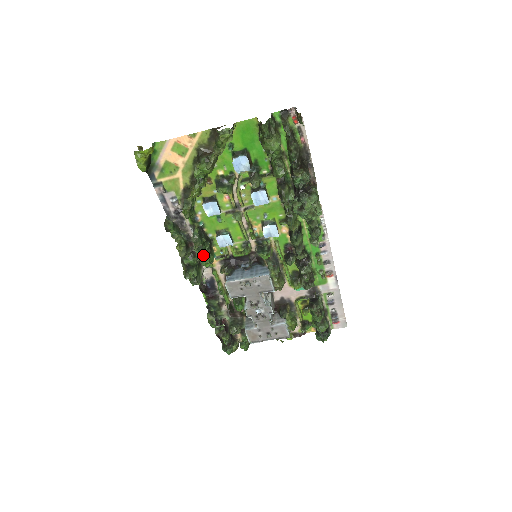
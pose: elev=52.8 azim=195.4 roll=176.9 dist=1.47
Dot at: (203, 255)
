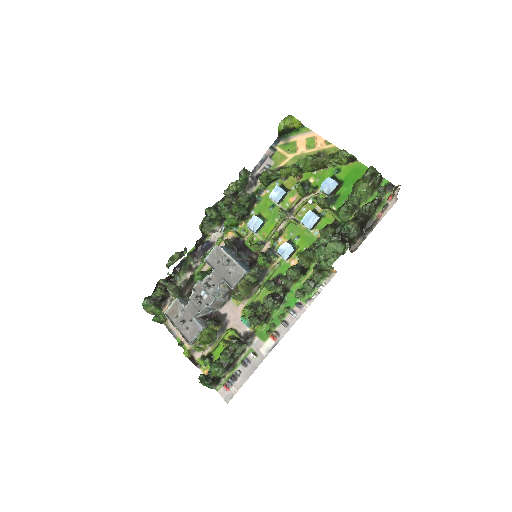
Dot at: (234, 211)
